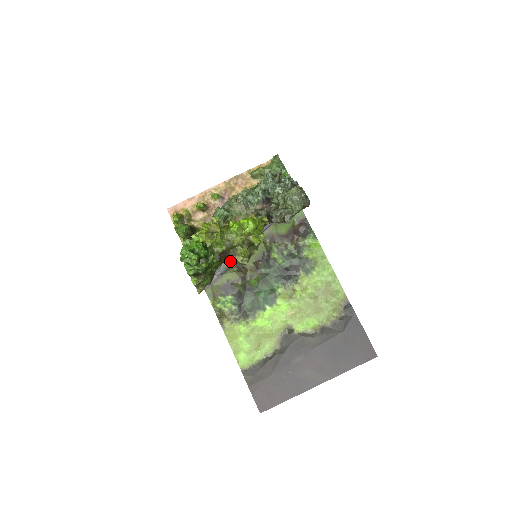
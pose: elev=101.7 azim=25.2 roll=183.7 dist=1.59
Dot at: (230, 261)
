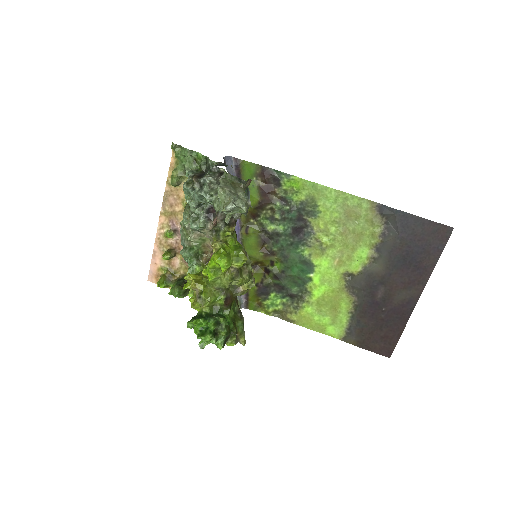
Dot at: occluded
